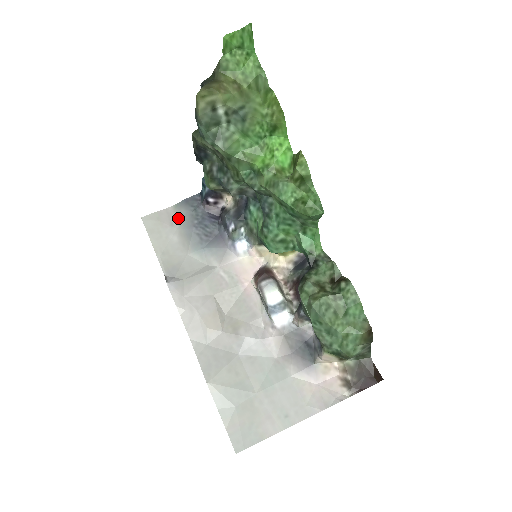
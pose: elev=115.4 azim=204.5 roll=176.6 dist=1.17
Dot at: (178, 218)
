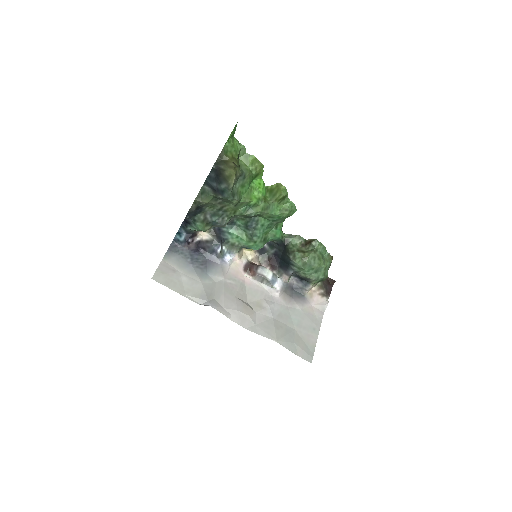
Dot at: (174, 265)
